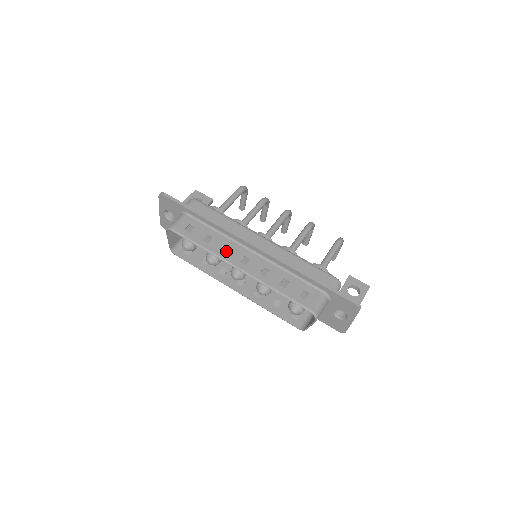
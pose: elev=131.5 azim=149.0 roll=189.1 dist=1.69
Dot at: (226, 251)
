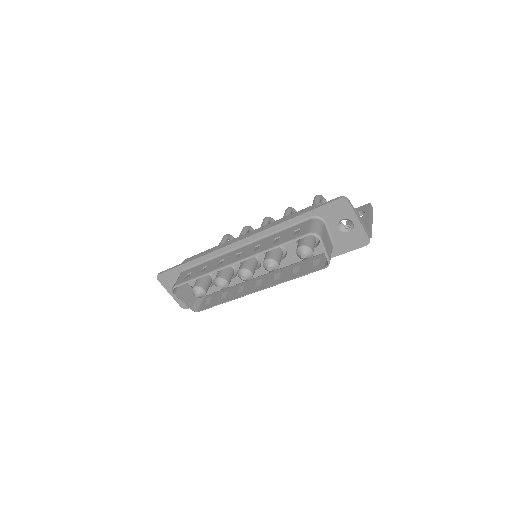
Dot at: (221, 263)
